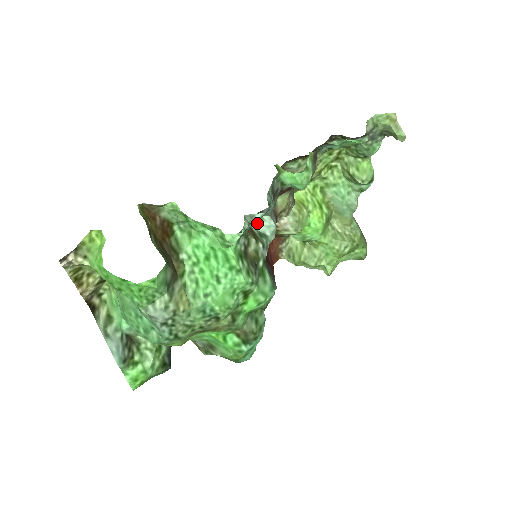
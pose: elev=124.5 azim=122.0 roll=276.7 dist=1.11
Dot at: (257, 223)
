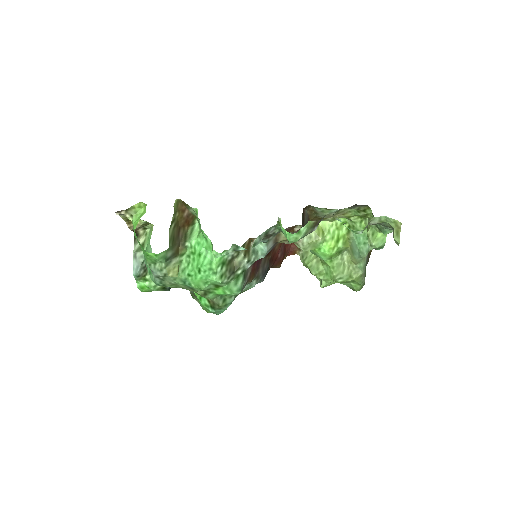
Dot at: occluded
